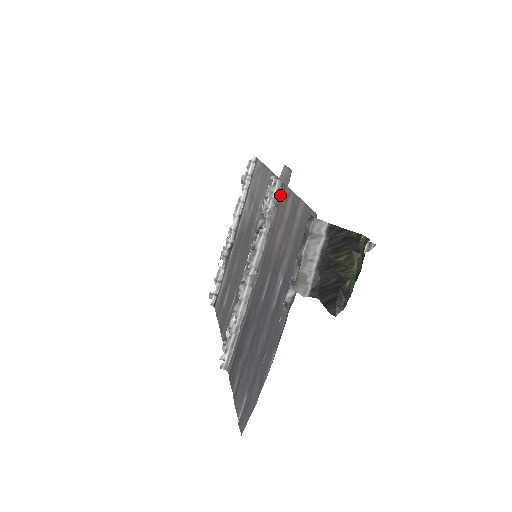
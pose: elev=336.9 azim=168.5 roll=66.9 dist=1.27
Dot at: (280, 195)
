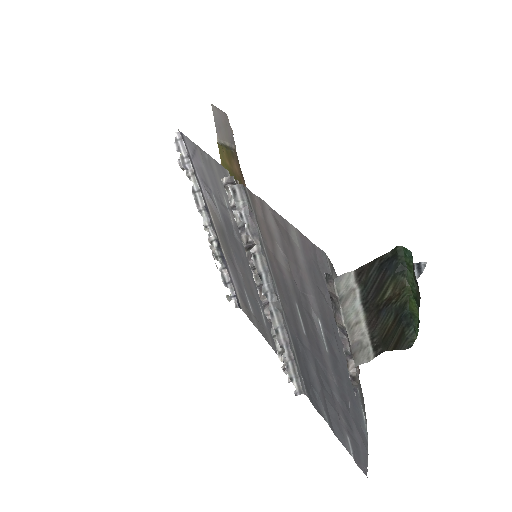
Dot at: (249, 202)
